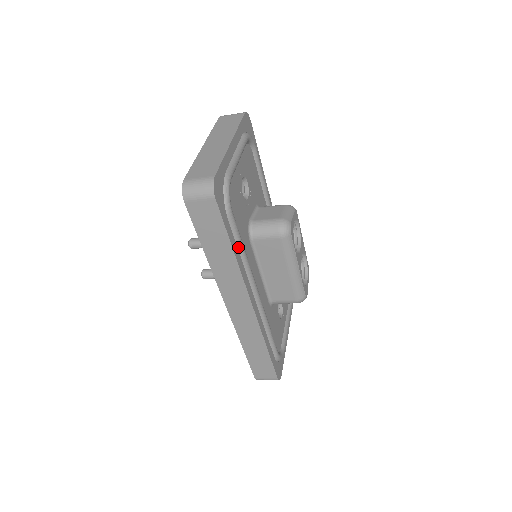
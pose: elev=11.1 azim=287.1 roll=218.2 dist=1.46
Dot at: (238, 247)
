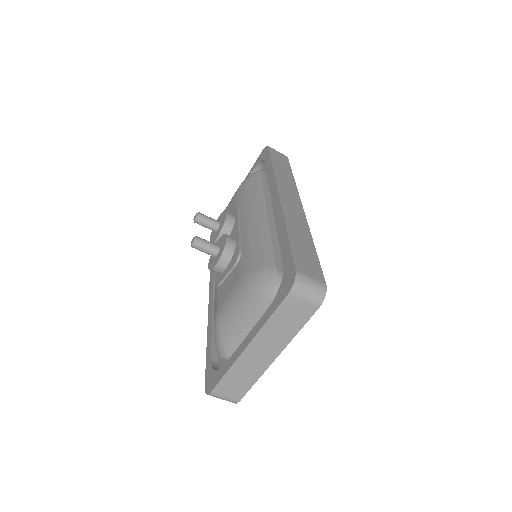
Dot at: occluded
